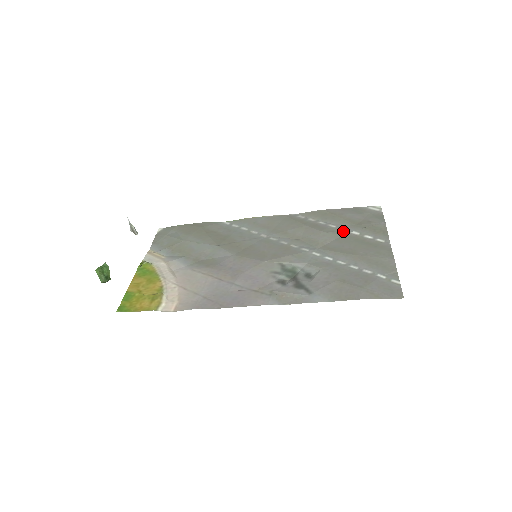
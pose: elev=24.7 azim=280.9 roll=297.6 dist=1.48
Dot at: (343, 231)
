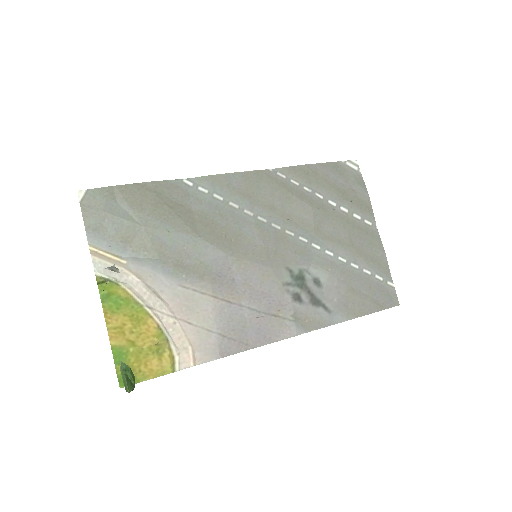
Dot at: (332, 206)
